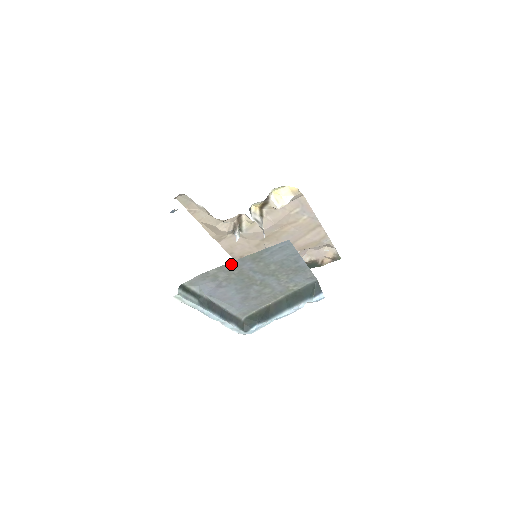
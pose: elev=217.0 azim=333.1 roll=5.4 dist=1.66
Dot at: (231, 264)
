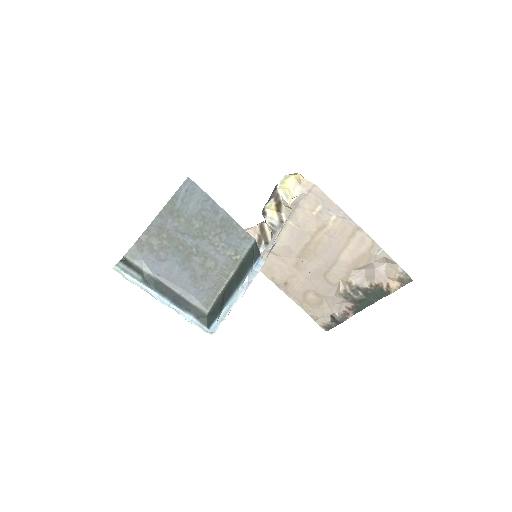
Dot at: (155, 224)
